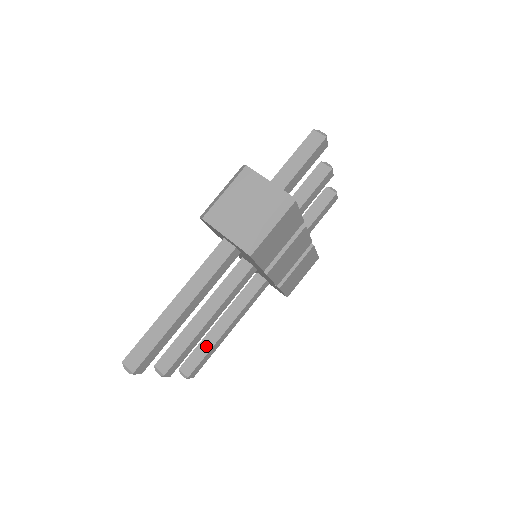
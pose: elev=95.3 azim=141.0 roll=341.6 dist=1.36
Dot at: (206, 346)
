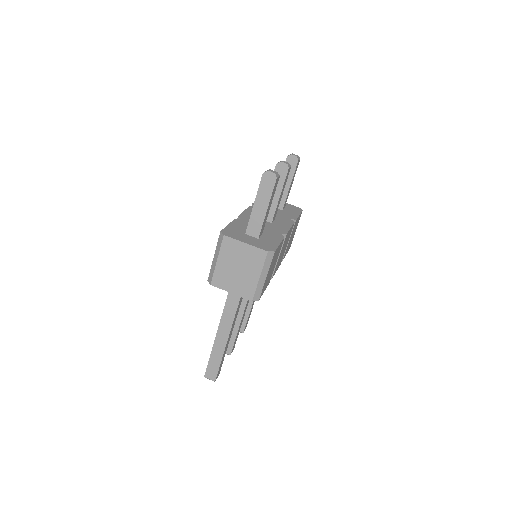
Dot at: (246, 310)
